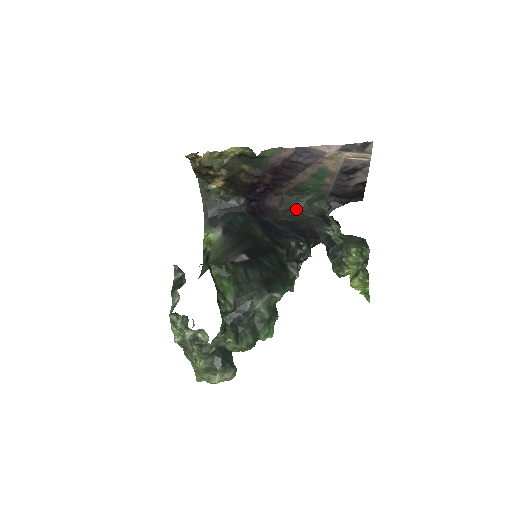
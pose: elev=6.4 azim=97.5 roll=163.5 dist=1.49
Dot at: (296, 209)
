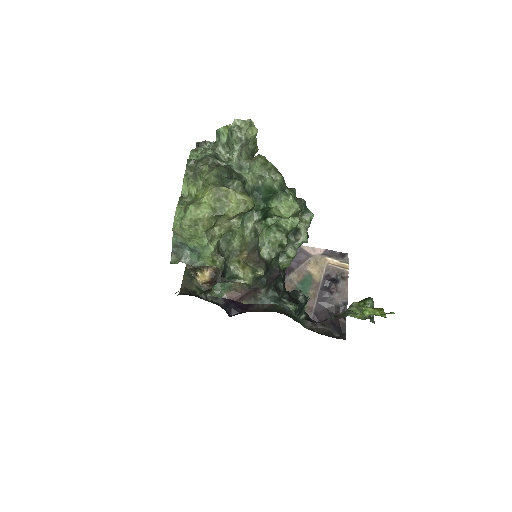
Dot at: (280, 313)
